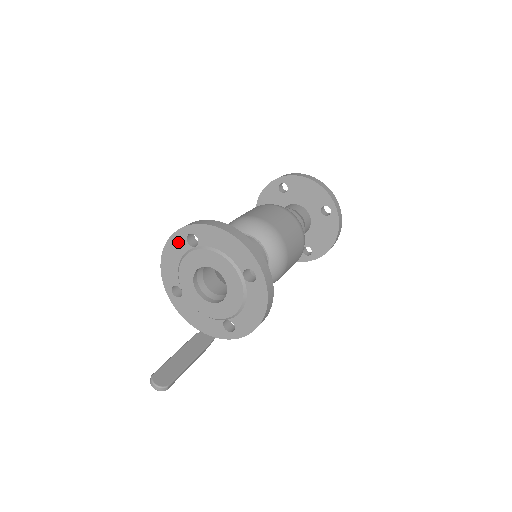
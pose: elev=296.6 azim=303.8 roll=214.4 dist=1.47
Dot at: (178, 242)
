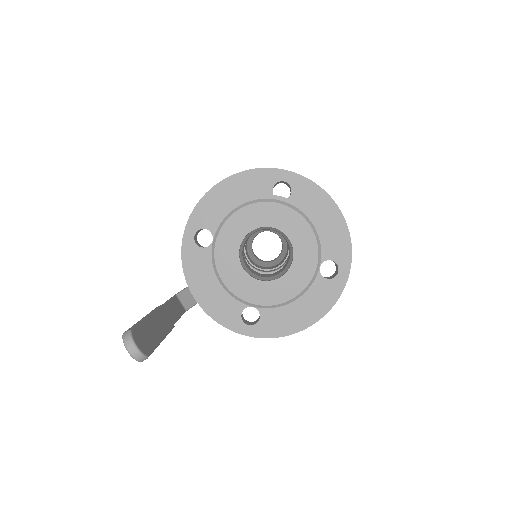
Dot at: (258, 181)
